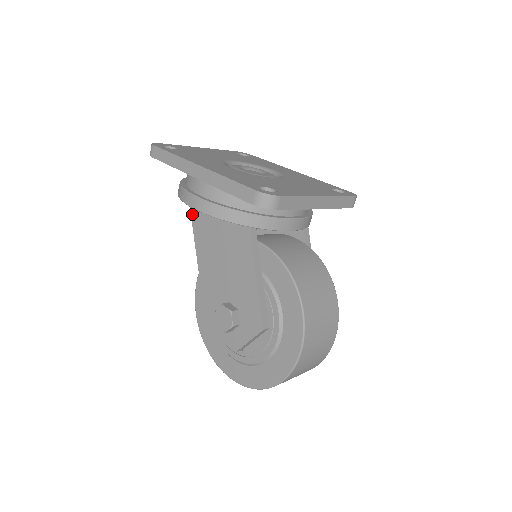
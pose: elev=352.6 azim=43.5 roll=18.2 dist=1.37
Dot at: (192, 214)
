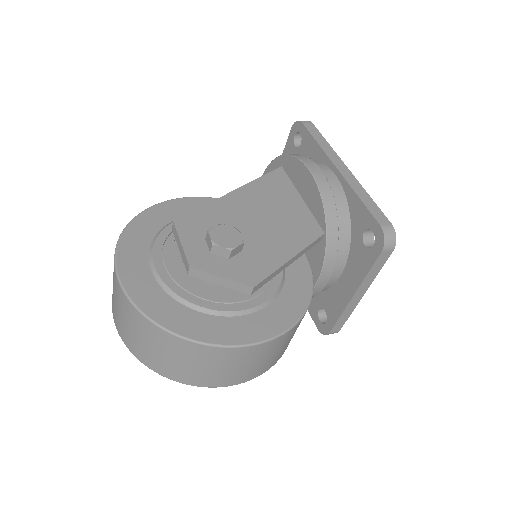
Dot at: (271, 174)
